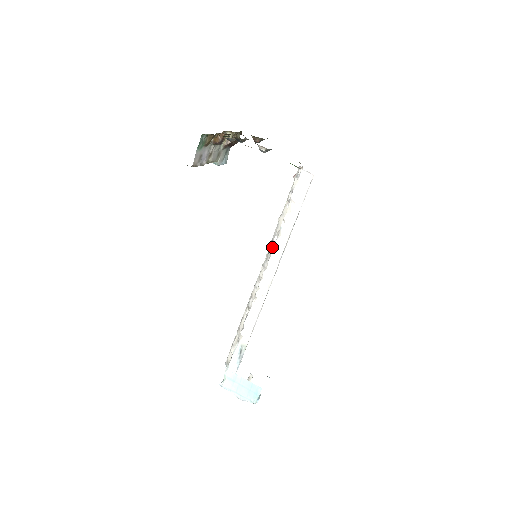
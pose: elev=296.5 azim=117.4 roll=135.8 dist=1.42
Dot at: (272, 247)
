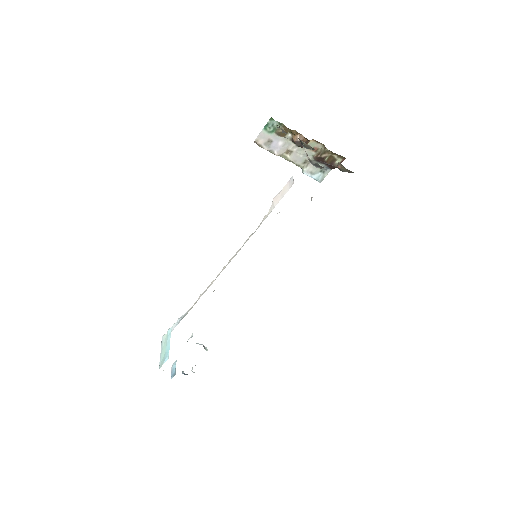
Dot at: occluded
